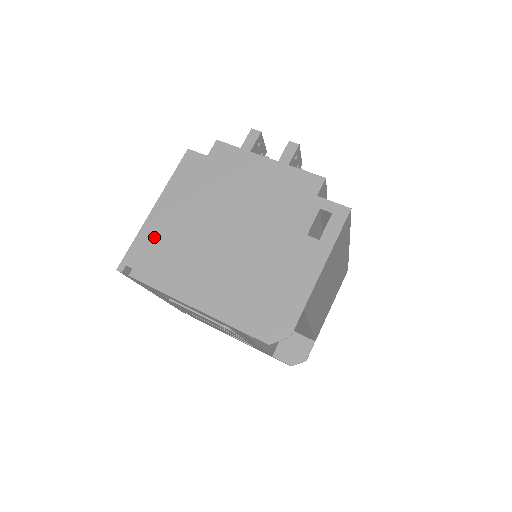
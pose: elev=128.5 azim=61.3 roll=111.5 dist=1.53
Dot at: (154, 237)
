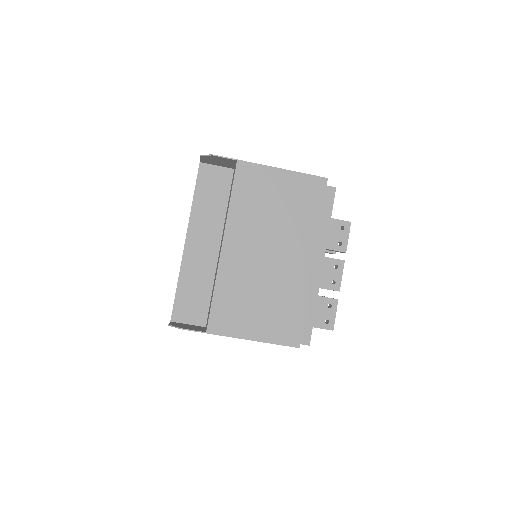
Dot at: occluded
